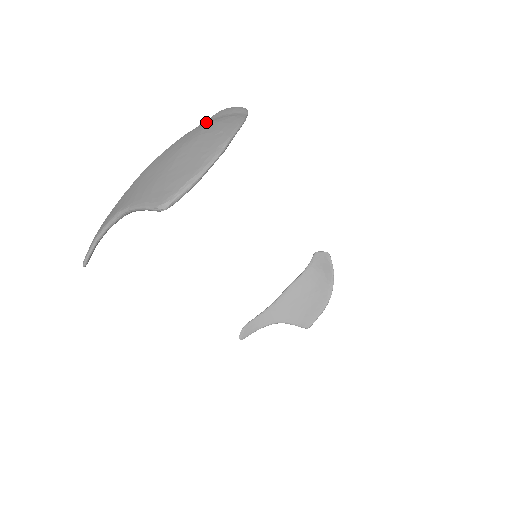
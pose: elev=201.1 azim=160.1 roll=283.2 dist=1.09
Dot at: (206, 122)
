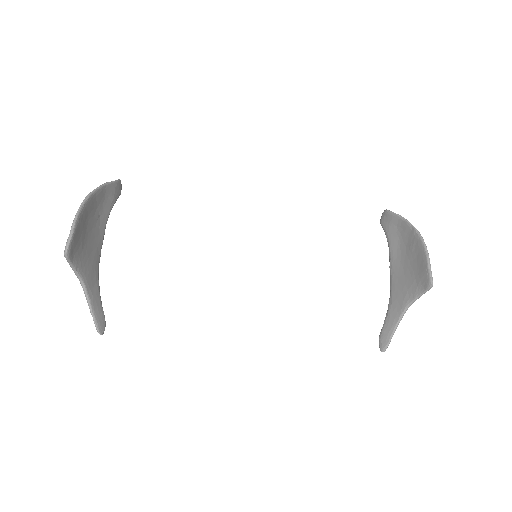
Dot at: (106, 206)
